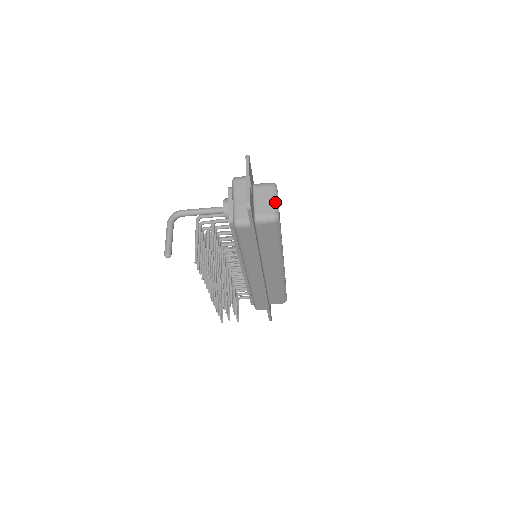
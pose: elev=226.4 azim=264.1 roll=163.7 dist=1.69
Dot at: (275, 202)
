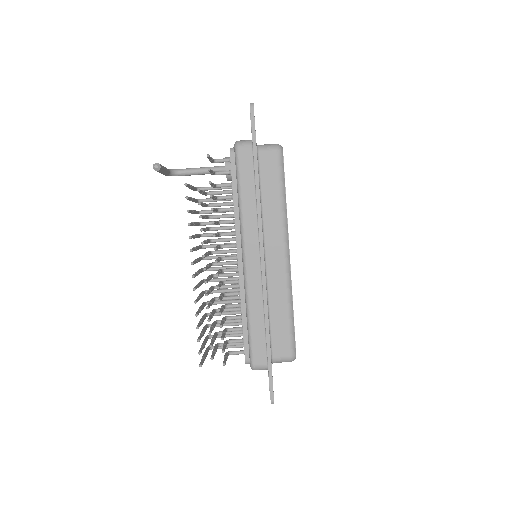
Dot at: occluded
